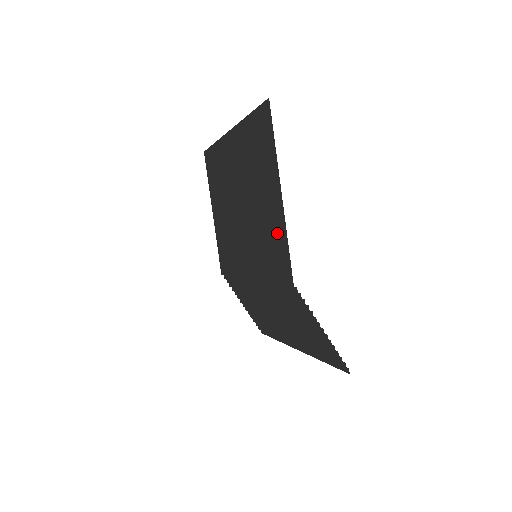
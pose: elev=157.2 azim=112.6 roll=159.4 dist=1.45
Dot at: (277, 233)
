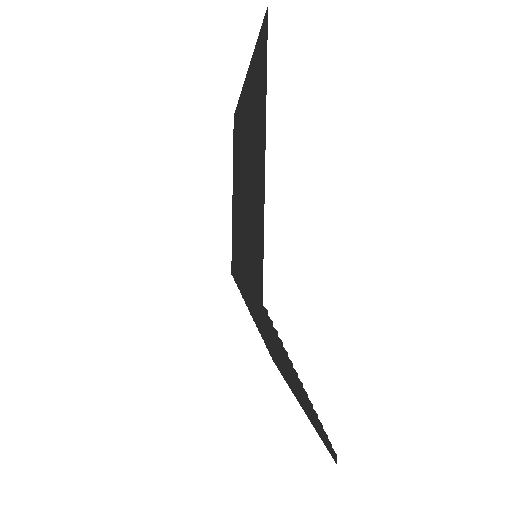
Dot at: (258, 222)
